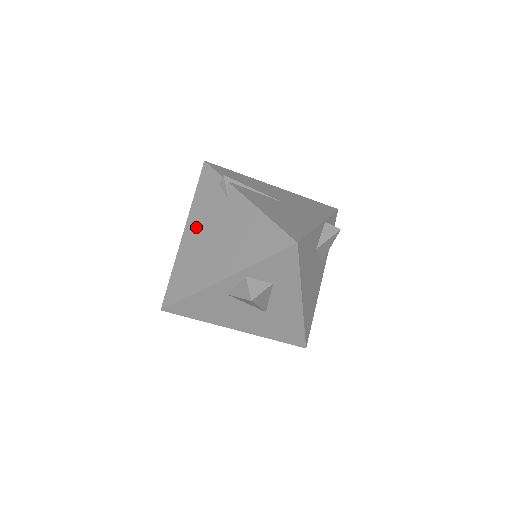
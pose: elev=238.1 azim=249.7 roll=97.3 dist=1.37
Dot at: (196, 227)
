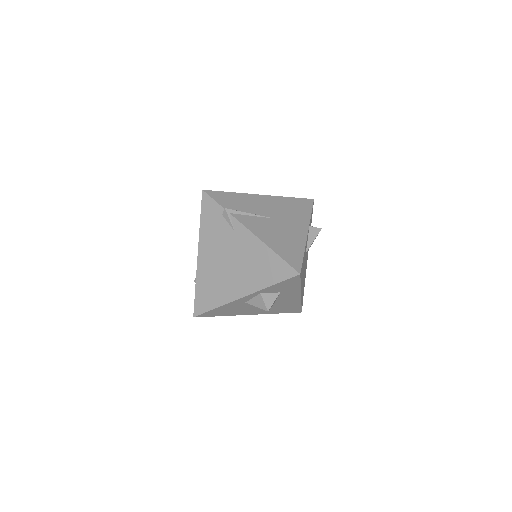
Dot at: (209, 251)
